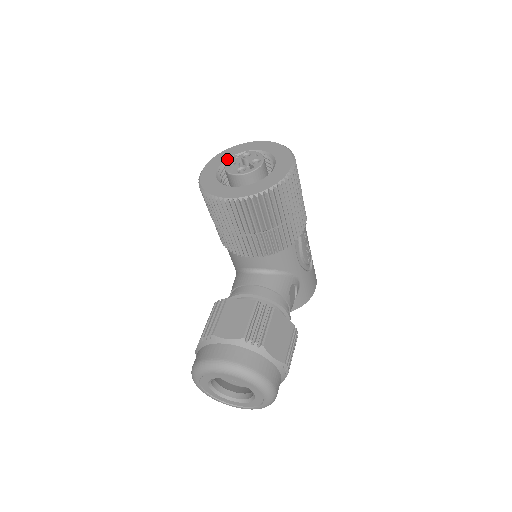
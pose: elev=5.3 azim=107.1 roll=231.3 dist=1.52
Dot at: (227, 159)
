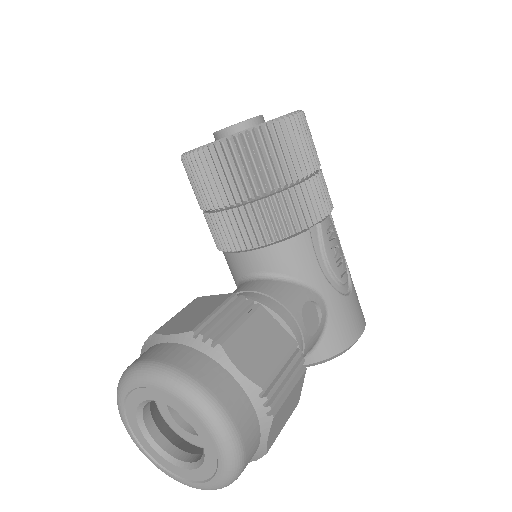
Dot at: occluded
